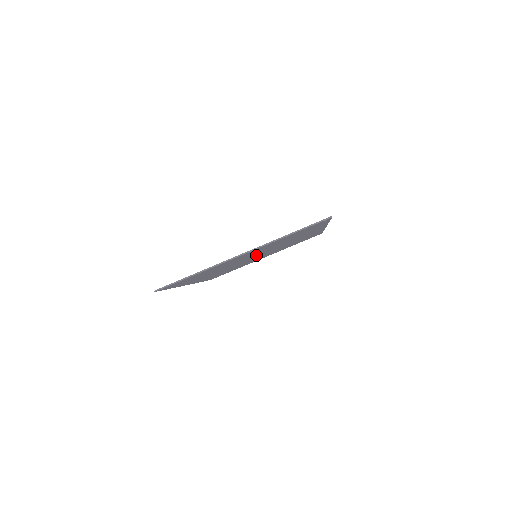
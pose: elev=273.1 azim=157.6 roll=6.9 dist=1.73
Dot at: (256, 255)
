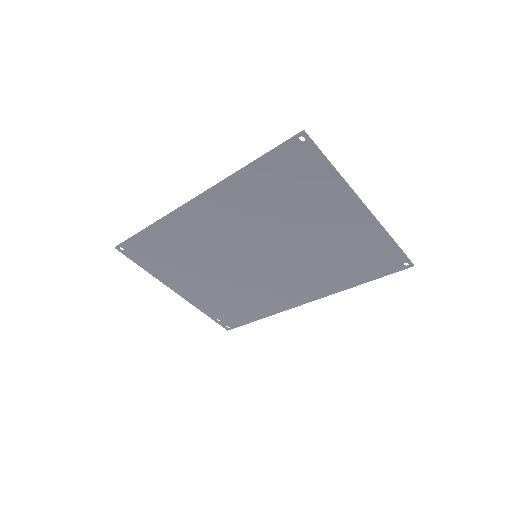
Dot at: (272, 251)
